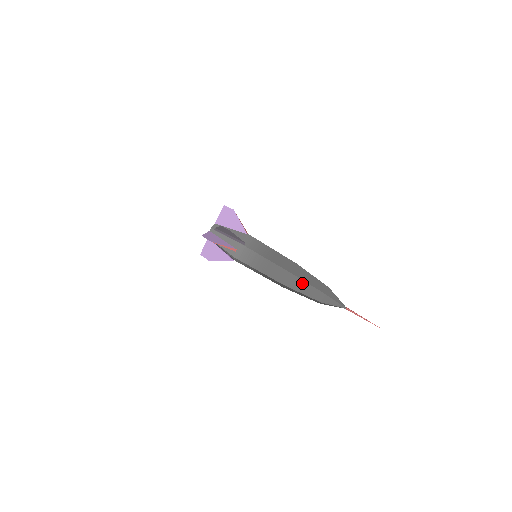
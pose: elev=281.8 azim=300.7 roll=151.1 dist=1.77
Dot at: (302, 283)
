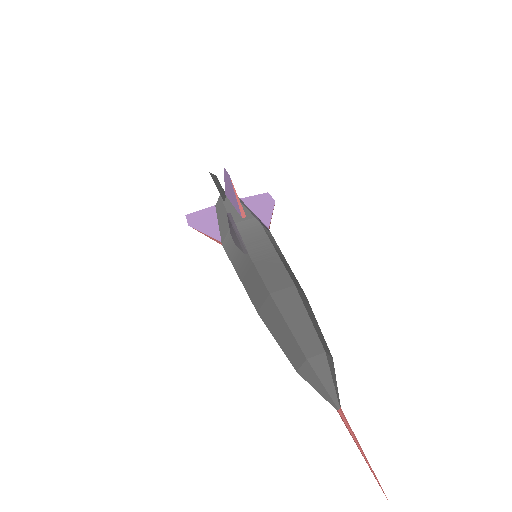
Dot at: (301, 310)
